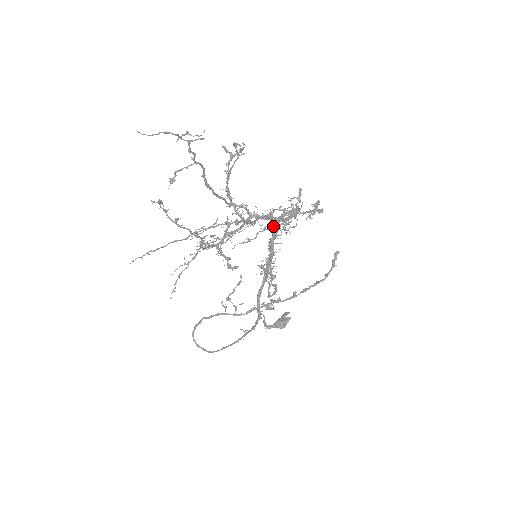
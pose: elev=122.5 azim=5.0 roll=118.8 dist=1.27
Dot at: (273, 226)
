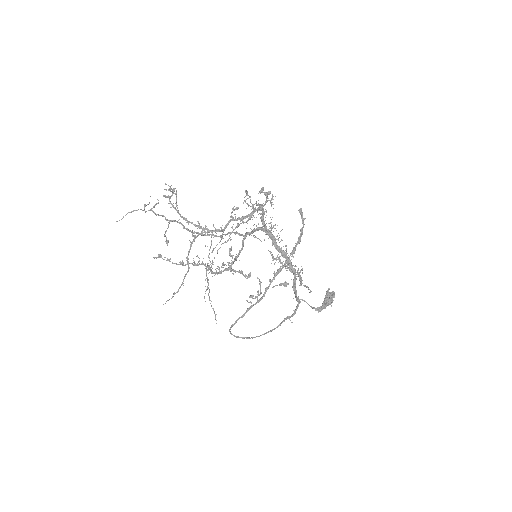
Dot at: (239, 224)
